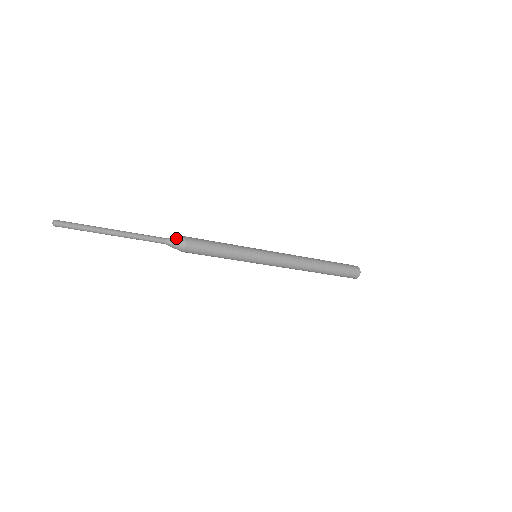
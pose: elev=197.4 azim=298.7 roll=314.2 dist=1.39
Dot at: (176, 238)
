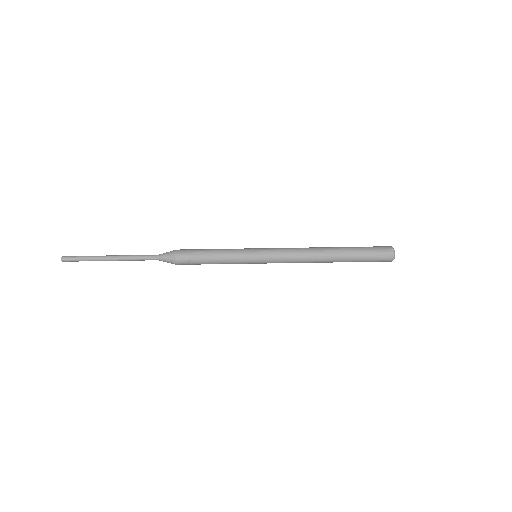
Dot at: occluded
